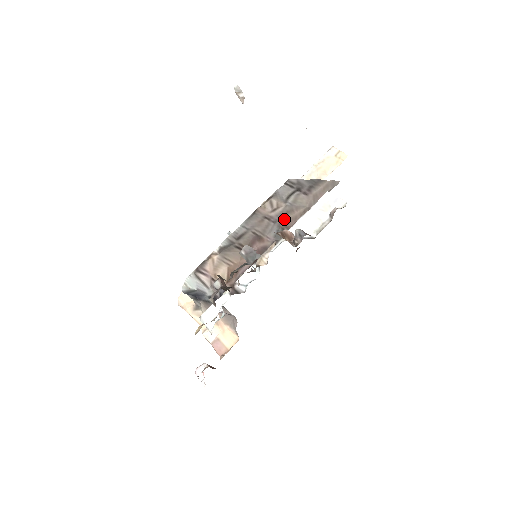
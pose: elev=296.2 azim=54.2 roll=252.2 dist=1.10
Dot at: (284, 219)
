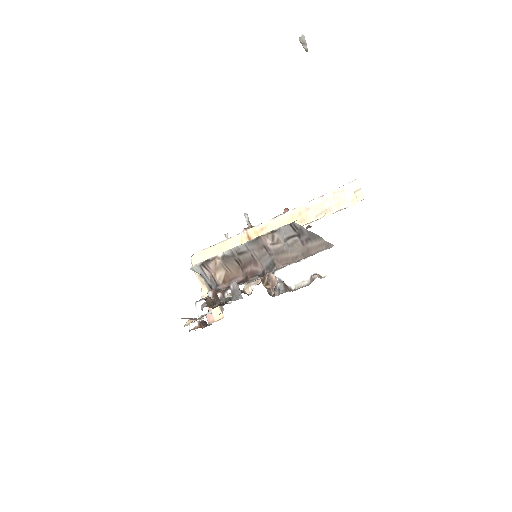
Dot at: (278, 256)
